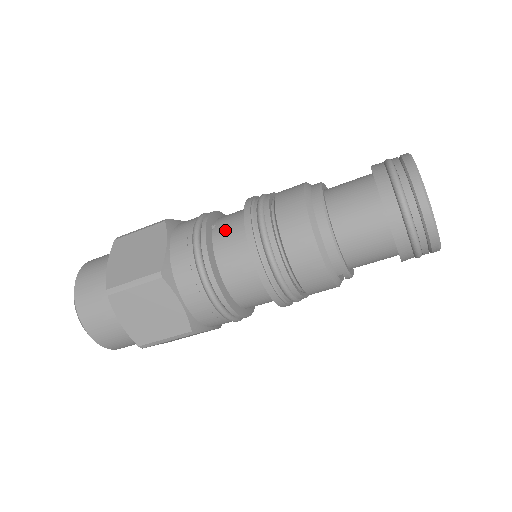
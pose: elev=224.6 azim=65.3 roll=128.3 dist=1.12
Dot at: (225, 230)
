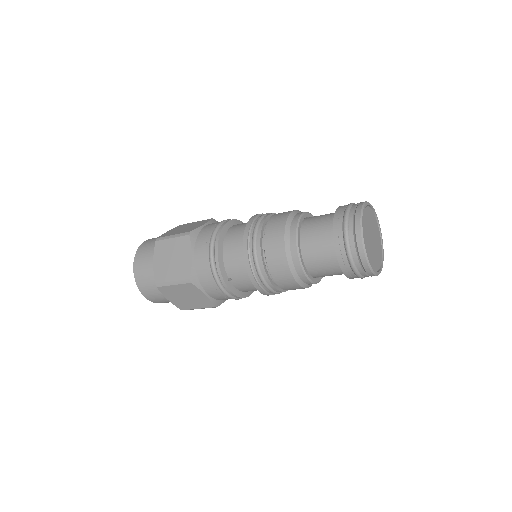
Dot at: (241, 284)
